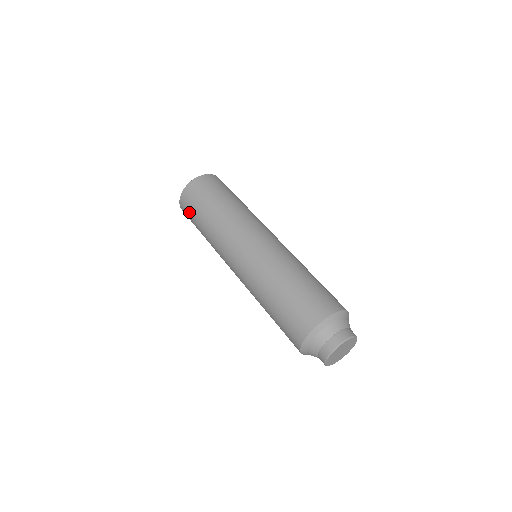
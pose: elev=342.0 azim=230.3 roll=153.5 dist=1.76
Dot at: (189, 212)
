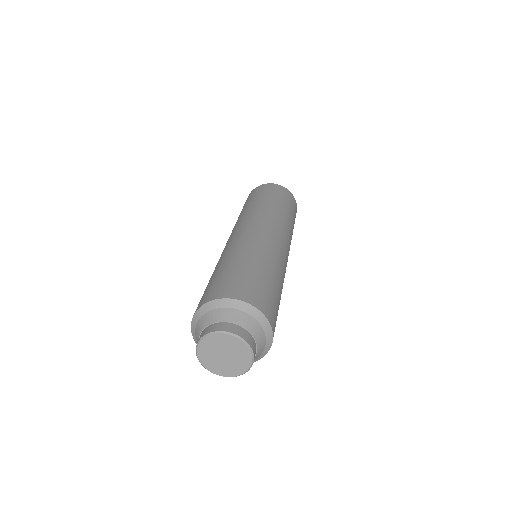
Dot at: occluded
